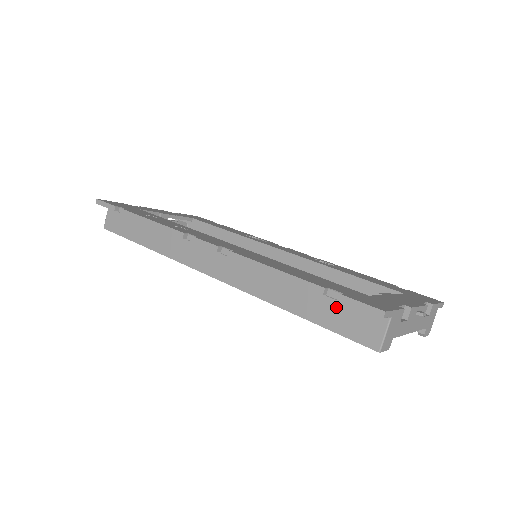
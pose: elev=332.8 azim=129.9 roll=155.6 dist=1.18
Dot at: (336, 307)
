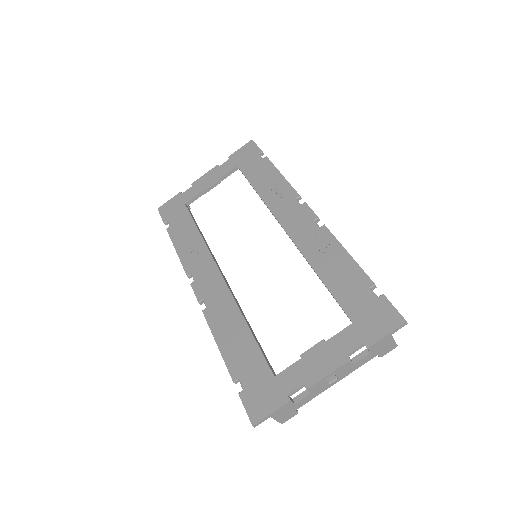
Dot at: occluded
